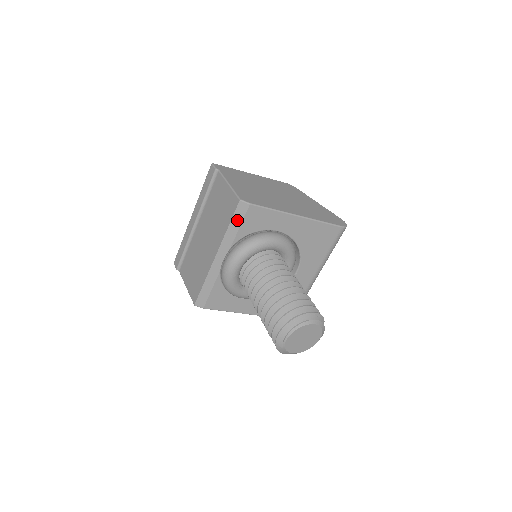
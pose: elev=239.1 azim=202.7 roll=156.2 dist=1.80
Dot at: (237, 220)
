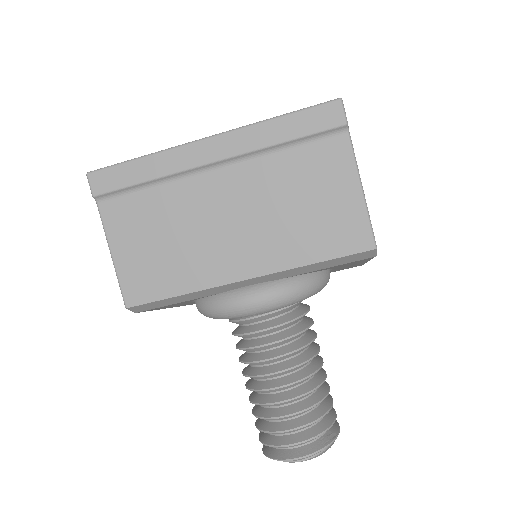
Dot at: (336, 262)
